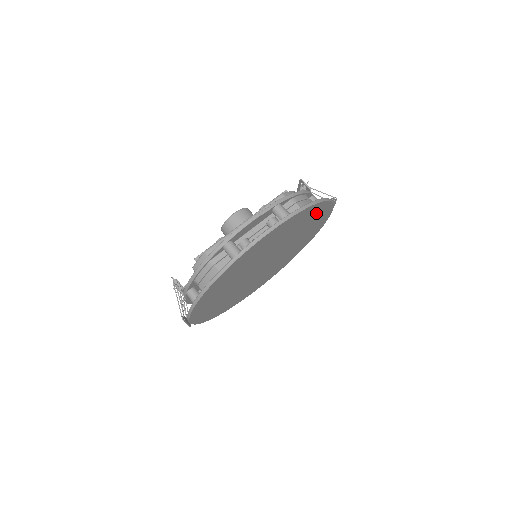
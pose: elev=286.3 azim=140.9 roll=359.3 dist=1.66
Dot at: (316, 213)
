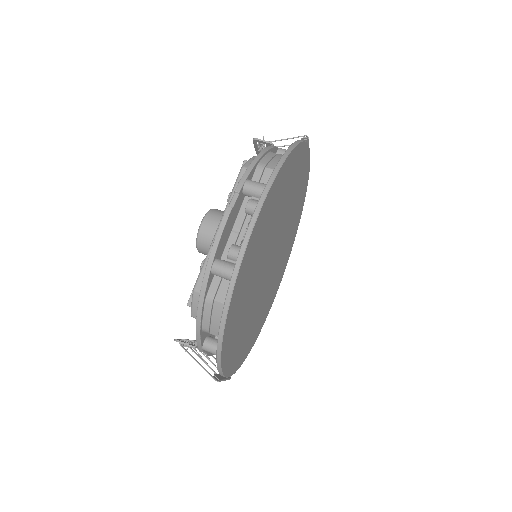
Dot at: (295, 166)
